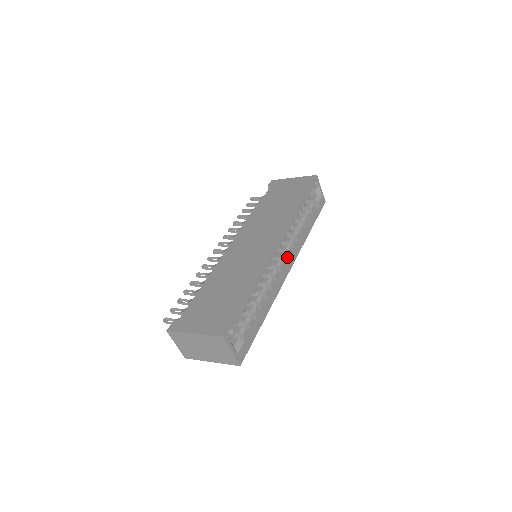
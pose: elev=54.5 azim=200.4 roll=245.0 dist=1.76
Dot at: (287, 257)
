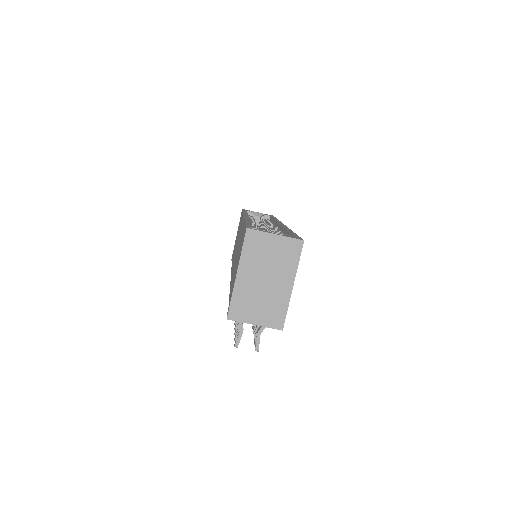
Dot at: occluded
